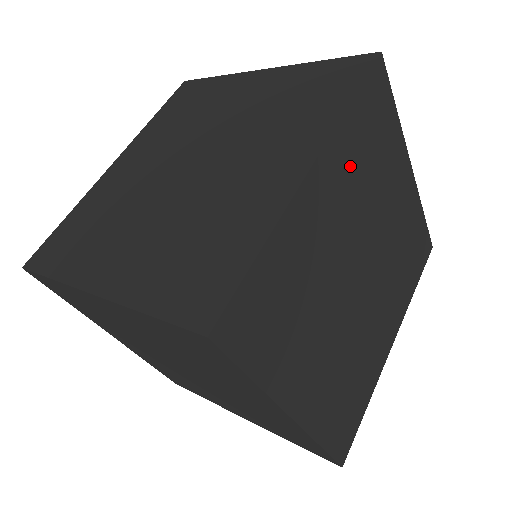
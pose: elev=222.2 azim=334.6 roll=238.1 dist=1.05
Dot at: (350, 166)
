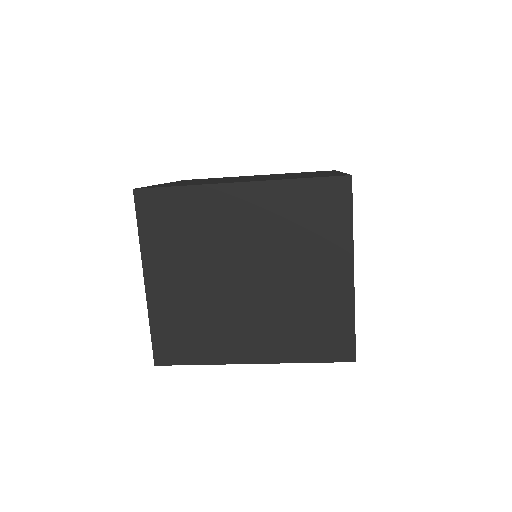
Dot at: occluded
